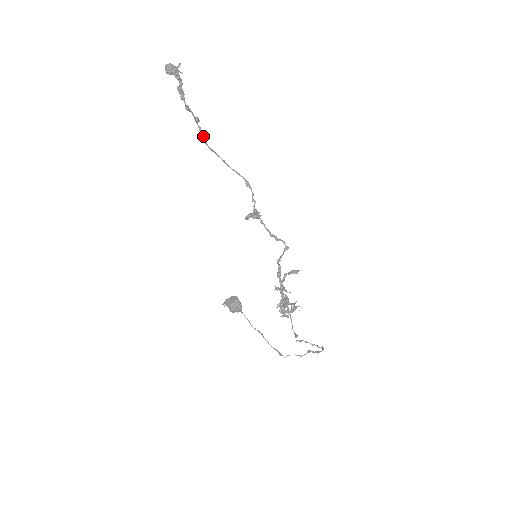
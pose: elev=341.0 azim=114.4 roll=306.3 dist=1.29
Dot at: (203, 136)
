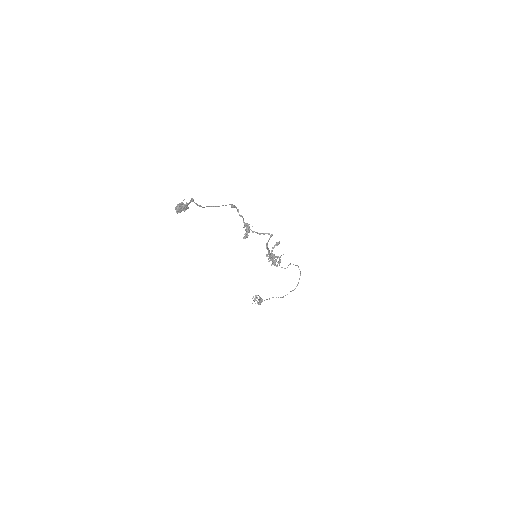
Dot at: (197, 204)
